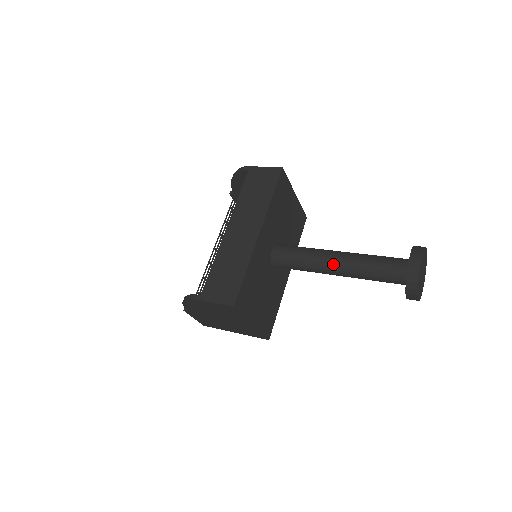
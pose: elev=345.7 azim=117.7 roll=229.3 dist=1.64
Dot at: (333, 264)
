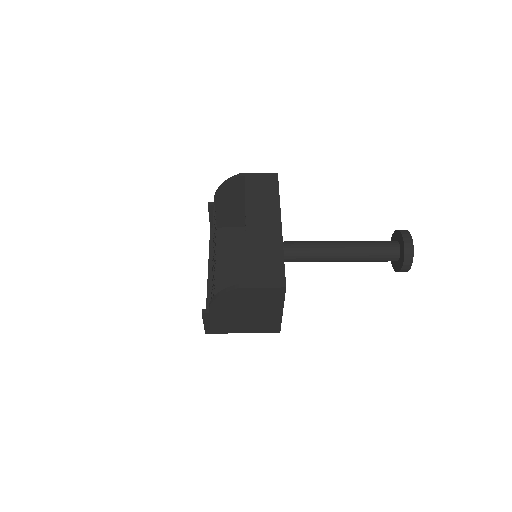
Dot at: (339, 250)
